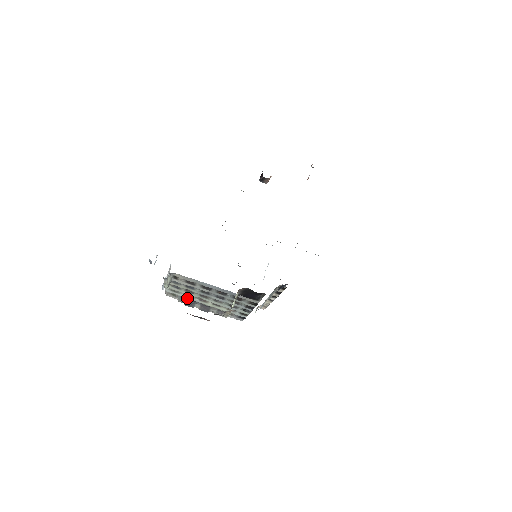
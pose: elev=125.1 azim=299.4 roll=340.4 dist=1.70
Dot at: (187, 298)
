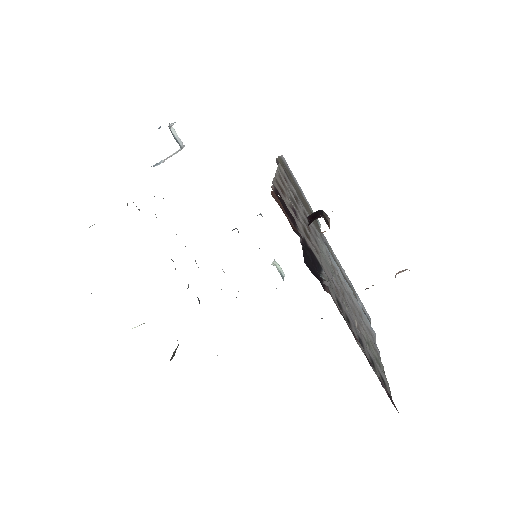
Dot at: occluded
